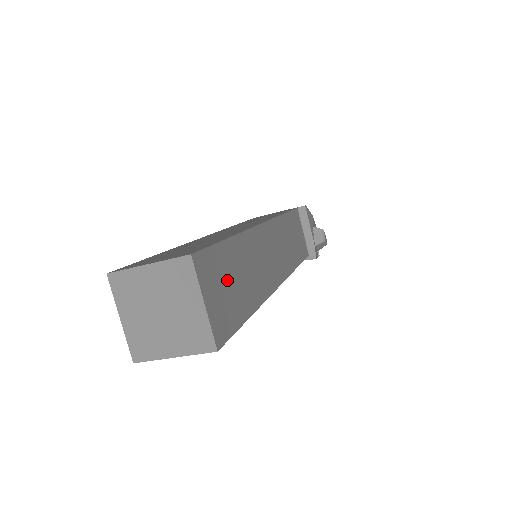
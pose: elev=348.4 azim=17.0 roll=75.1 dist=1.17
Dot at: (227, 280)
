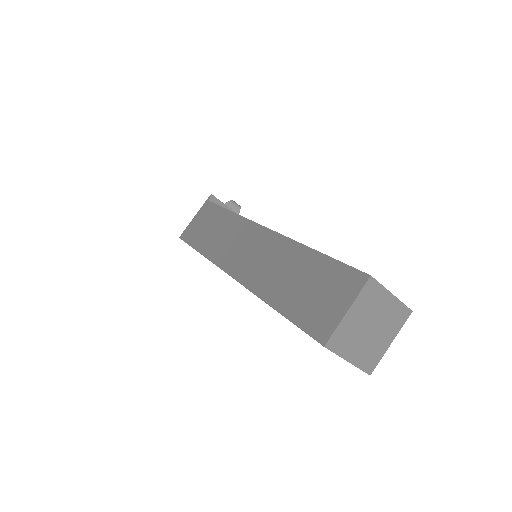
Dot at: occluded
